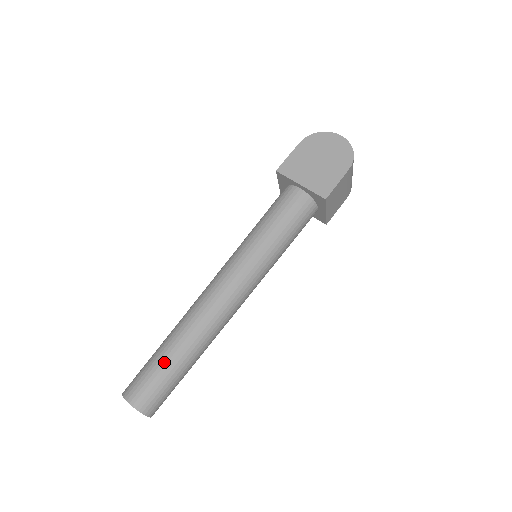
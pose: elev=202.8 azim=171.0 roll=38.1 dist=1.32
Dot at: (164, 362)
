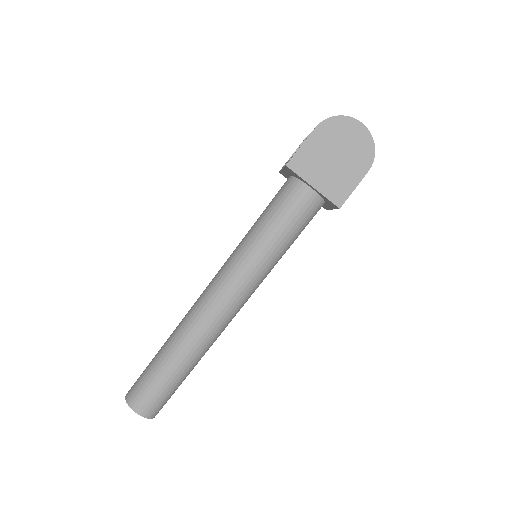
Dot at: (168, 375)
